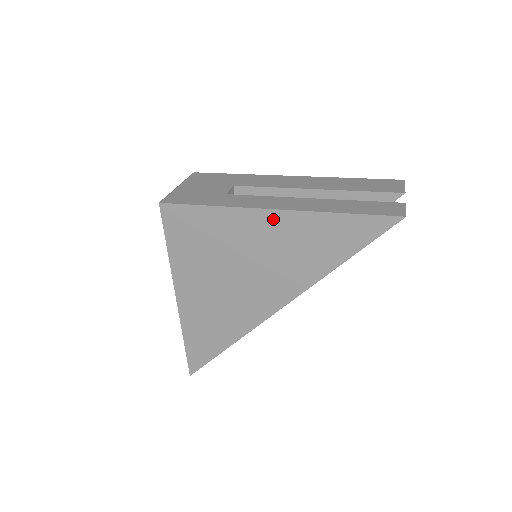
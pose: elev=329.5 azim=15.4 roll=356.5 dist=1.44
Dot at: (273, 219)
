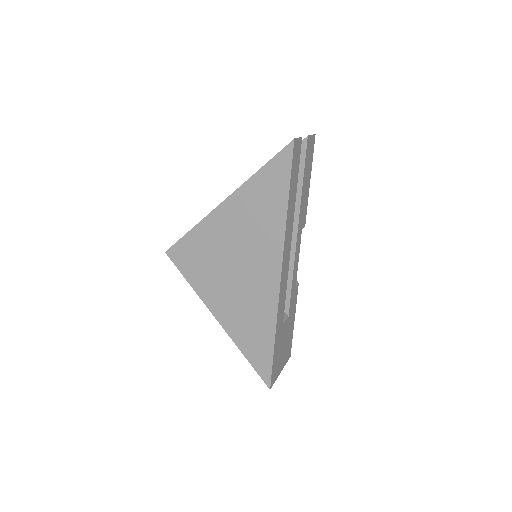
Dot at: (228, 208)
